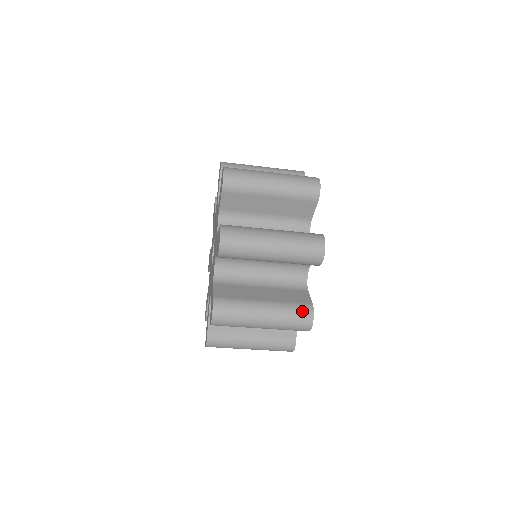
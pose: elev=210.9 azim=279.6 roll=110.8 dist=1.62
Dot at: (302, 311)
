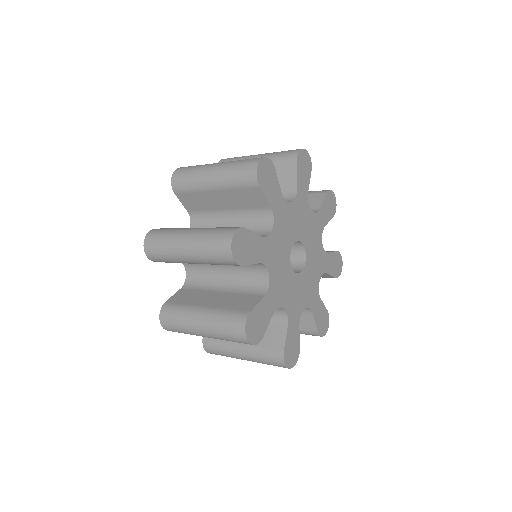
Dot at: (273, 360)
